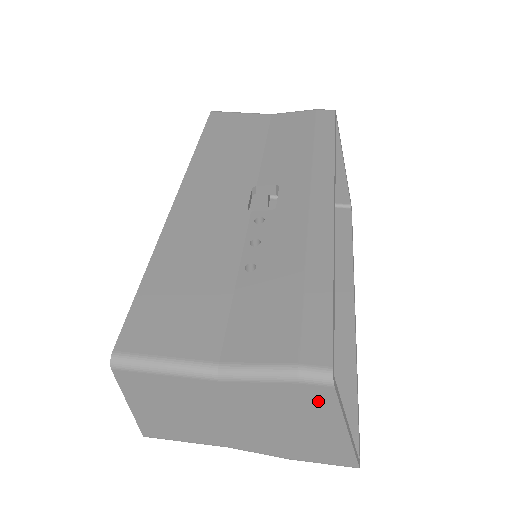
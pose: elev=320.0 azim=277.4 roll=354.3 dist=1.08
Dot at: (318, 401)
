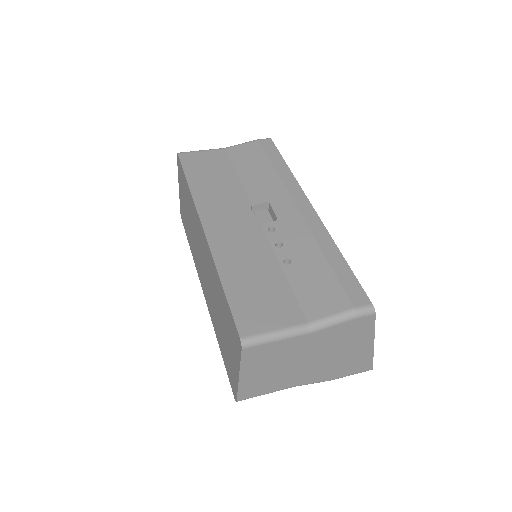
Dot at: (364, 327)
